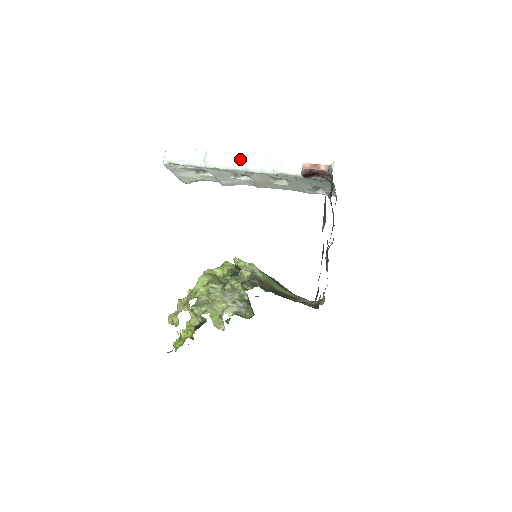
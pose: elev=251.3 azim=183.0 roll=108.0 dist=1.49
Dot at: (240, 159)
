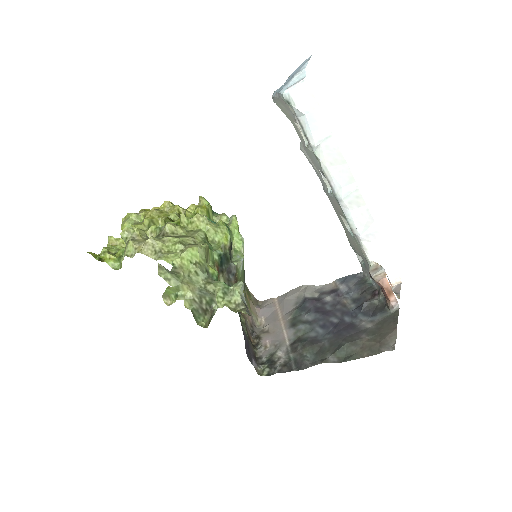
Dot at: (347, 183)
